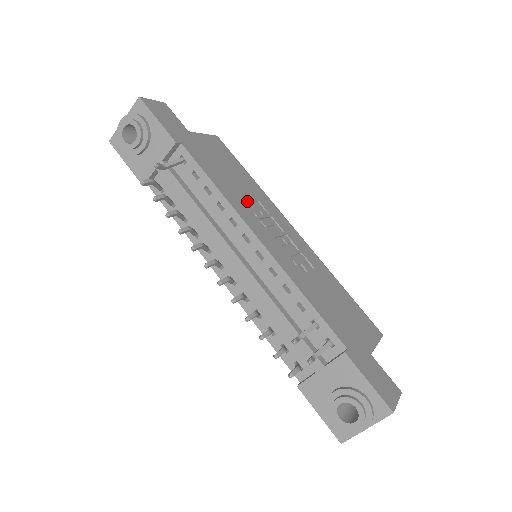
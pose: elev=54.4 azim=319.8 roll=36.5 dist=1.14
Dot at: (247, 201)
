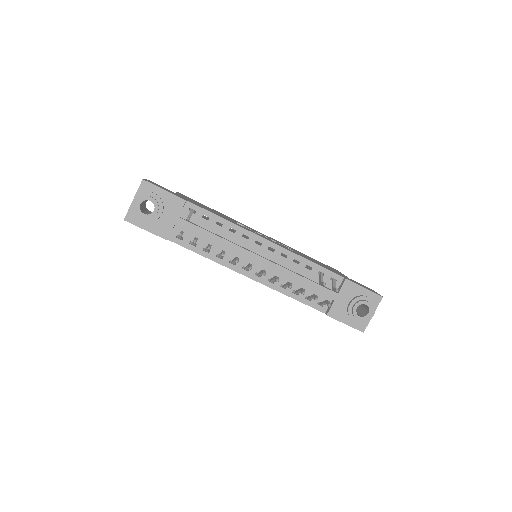
Dot at: occluded
